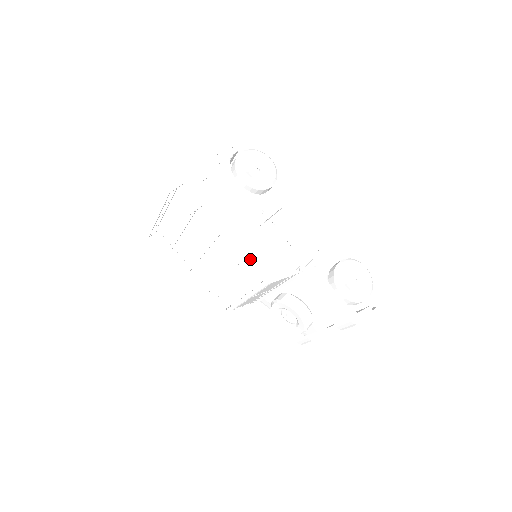
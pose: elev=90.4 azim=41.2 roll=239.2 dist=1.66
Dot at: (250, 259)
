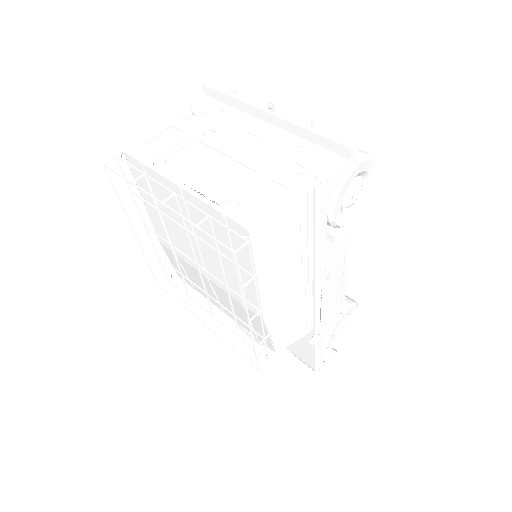
Dot at: (274, 332)
